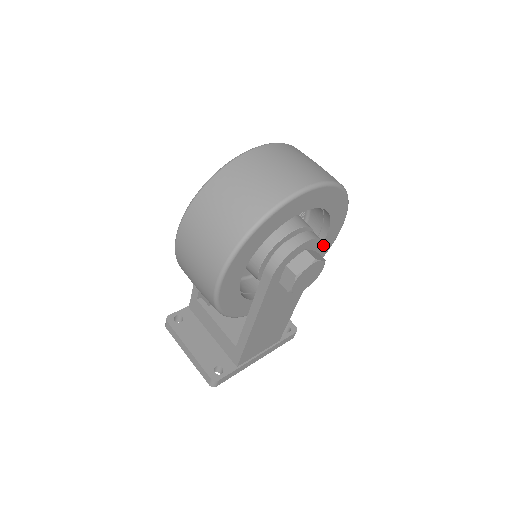
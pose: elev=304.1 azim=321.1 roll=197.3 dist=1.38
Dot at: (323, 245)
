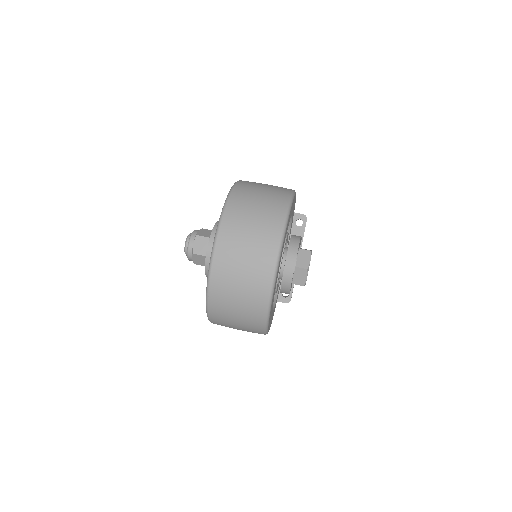
Dot at: occluded
